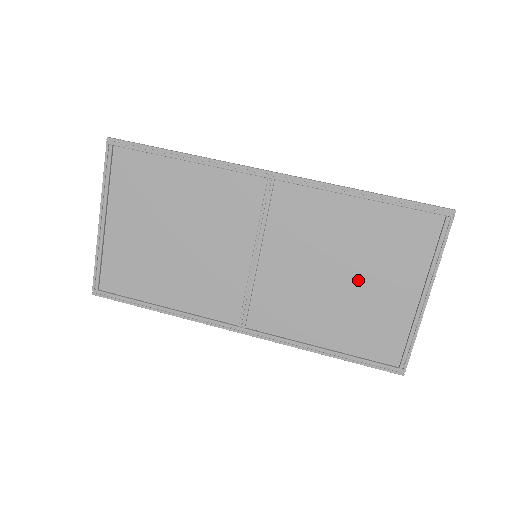
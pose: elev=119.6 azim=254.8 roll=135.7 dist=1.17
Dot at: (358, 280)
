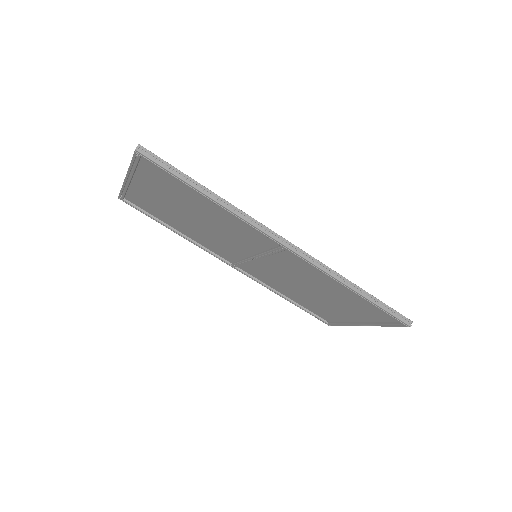
Dot at: (324, 299)
